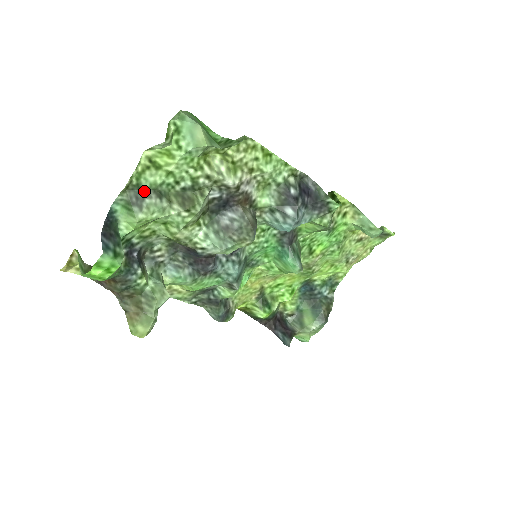
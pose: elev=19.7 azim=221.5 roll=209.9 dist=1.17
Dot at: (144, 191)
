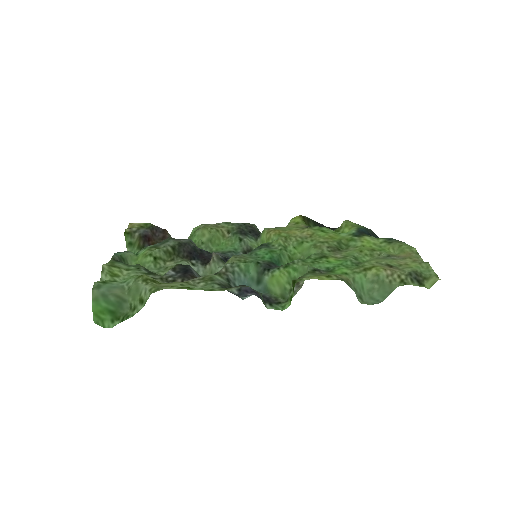
Dot at: occluded
